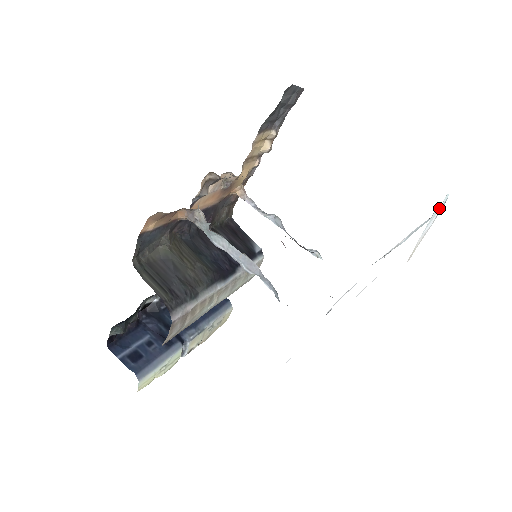
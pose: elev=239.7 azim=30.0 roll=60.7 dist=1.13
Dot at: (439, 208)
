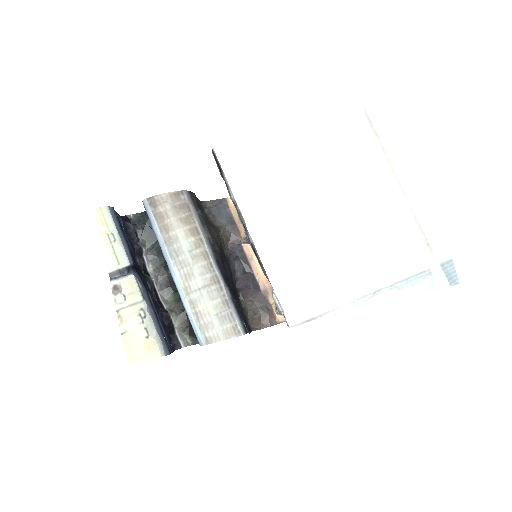
Dot at: (413, 146)
